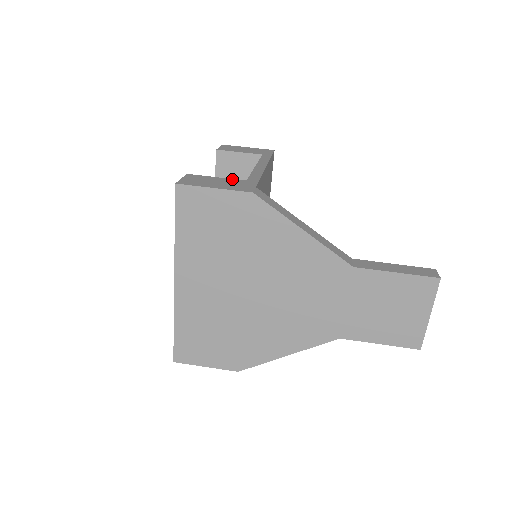
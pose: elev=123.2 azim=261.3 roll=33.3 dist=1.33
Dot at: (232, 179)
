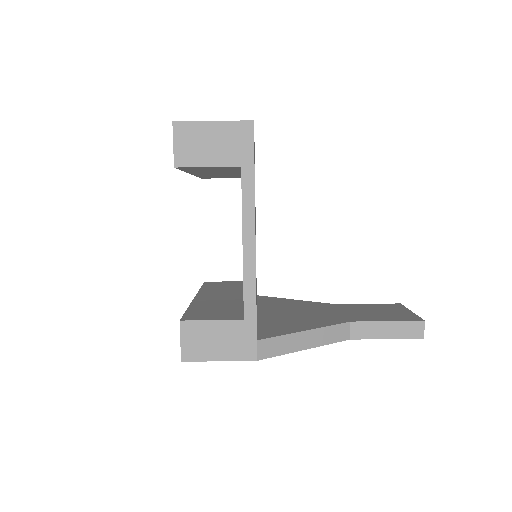
Dot at: (229, 322)
